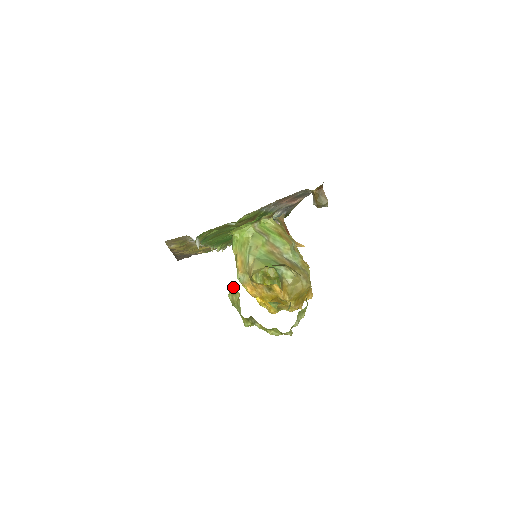
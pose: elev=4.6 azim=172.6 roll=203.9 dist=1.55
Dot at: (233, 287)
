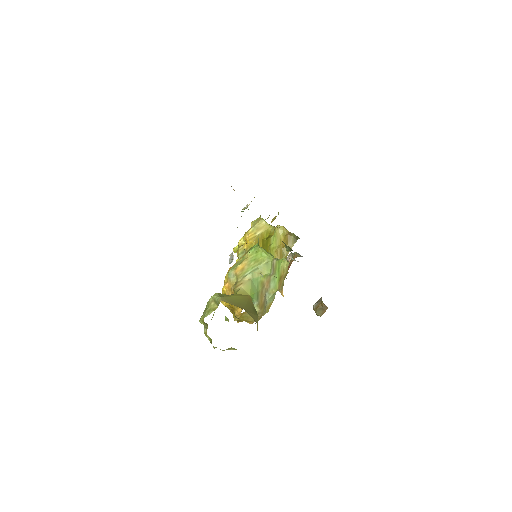
Dot at: (219, 302)
